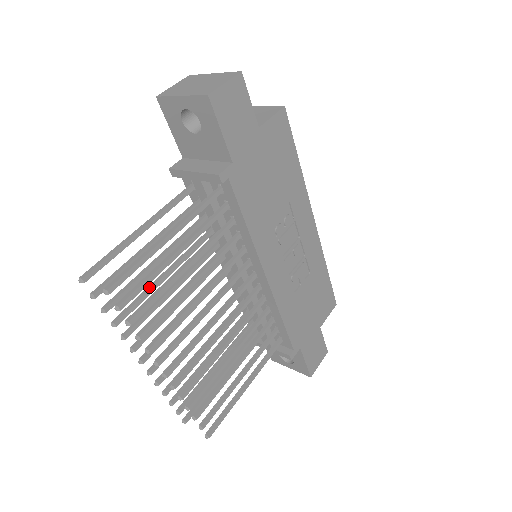
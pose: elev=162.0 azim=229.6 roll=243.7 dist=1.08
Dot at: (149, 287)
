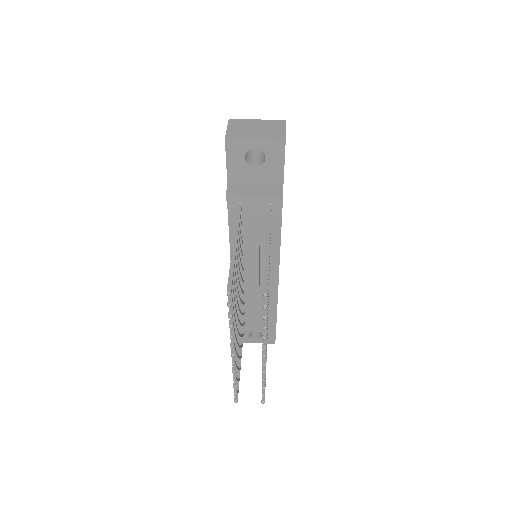
Dot at: occluded
